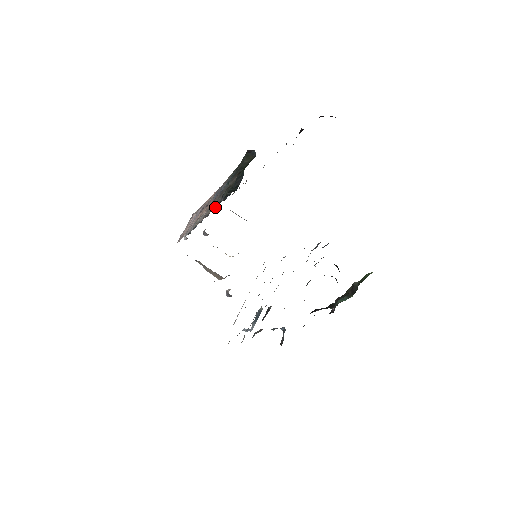
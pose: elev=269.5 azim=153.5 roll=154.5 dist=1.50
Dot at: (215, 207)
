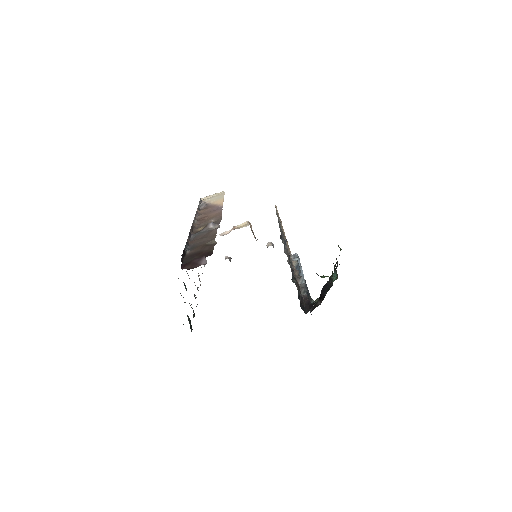
Dot at: occluded
